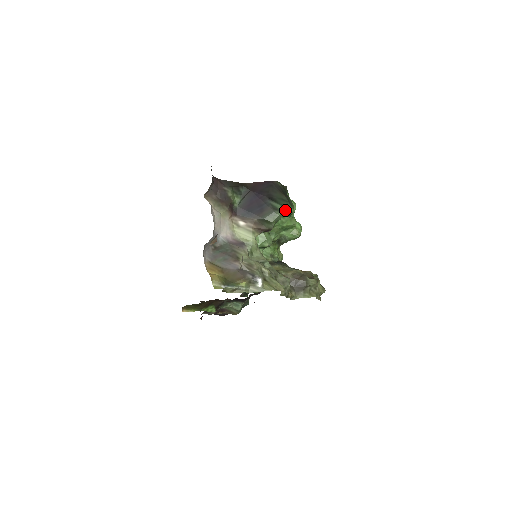
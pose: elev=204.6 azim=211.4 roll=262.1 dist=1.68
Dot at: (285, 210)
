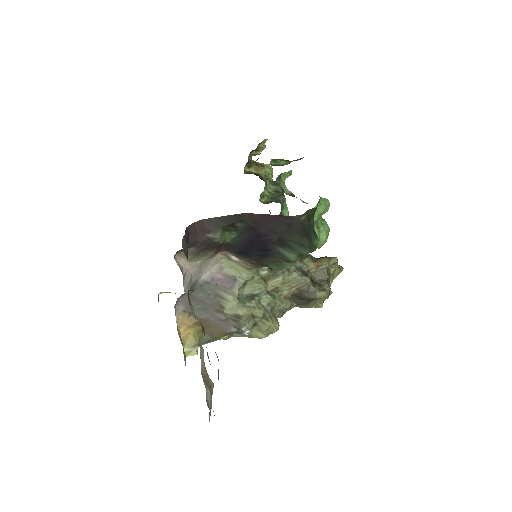
Dot at: (301, 256)
